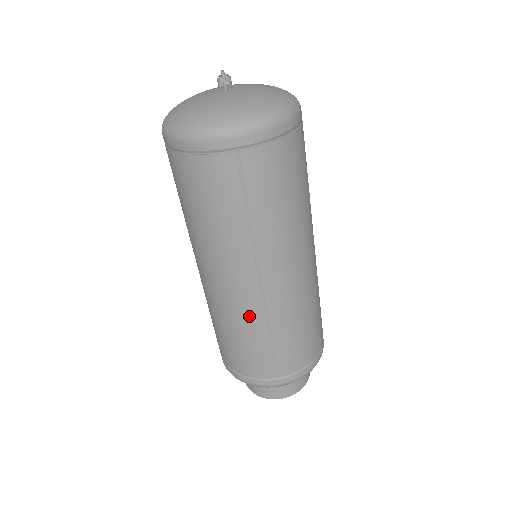
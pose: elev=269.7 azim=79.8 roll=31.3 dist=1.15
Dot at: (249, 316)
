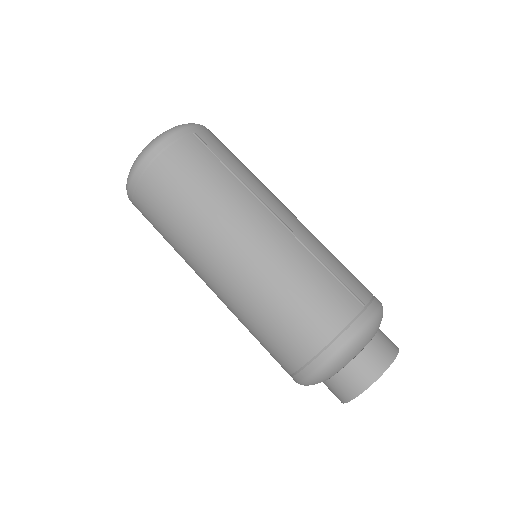
Dot at: (291, 250)
